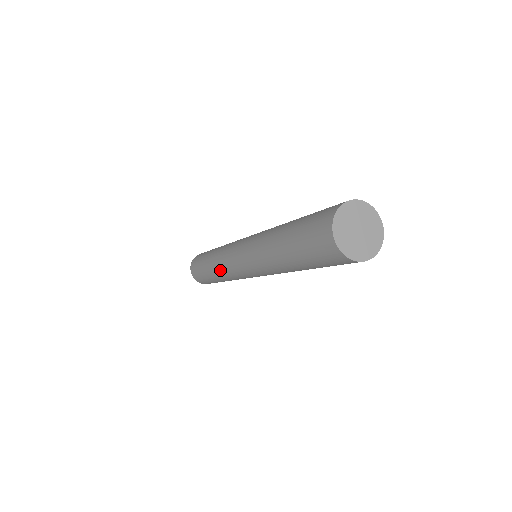
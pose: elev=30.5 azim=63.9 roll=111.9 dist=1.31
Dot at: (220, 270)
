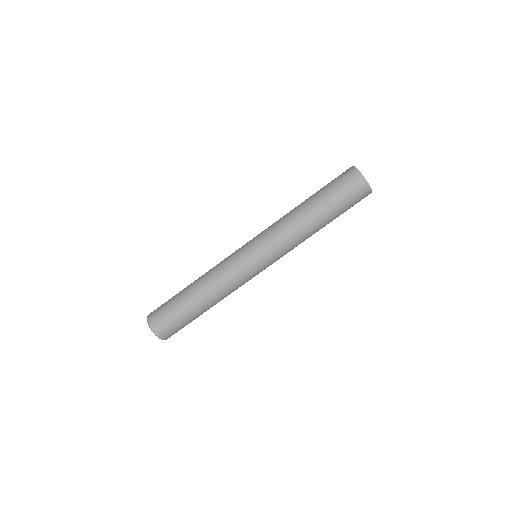
Dot at: (219, 283)
